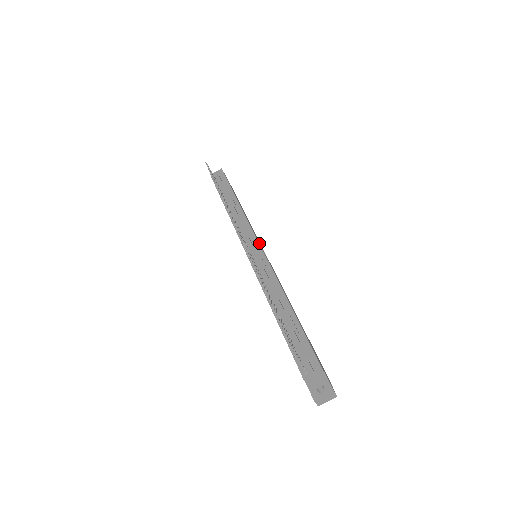
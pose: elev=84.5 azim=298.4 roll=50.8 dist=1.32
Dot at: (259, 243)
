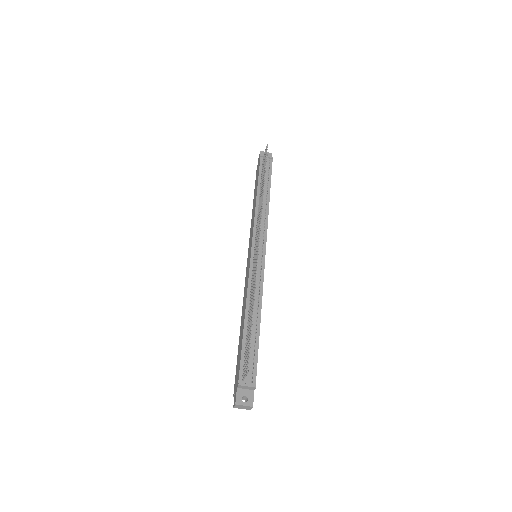
Dot at: occluded
